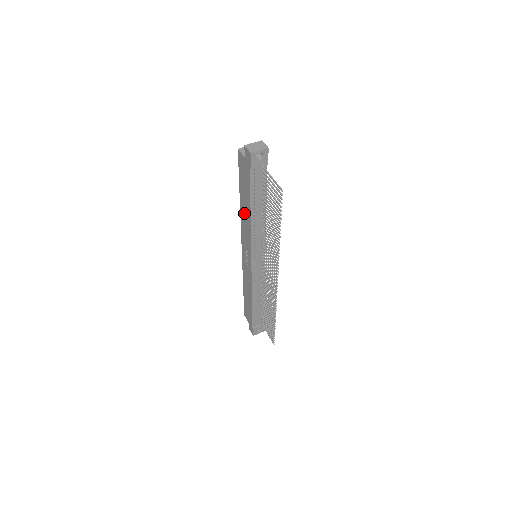
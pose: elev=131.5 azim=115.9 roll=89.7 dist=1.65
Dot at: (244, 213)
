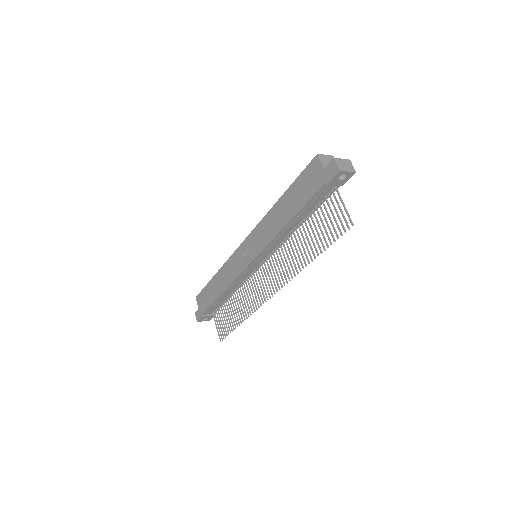
Dot at: (277, 215)
